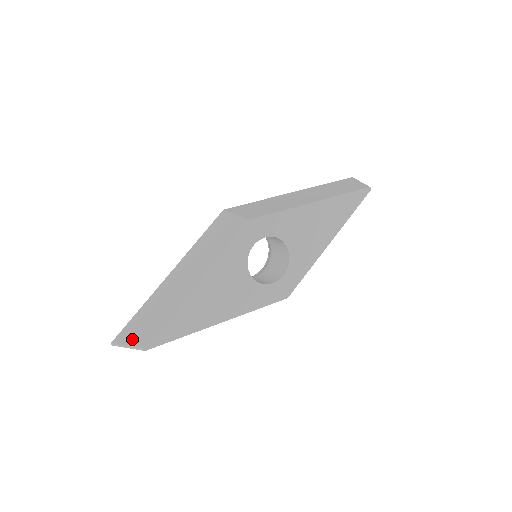
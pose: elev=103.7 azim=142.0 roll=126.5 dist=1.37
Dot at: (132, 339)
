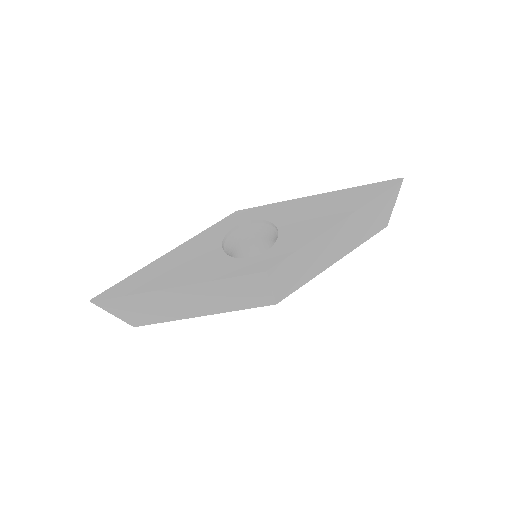
Dot at: (121, 315)
